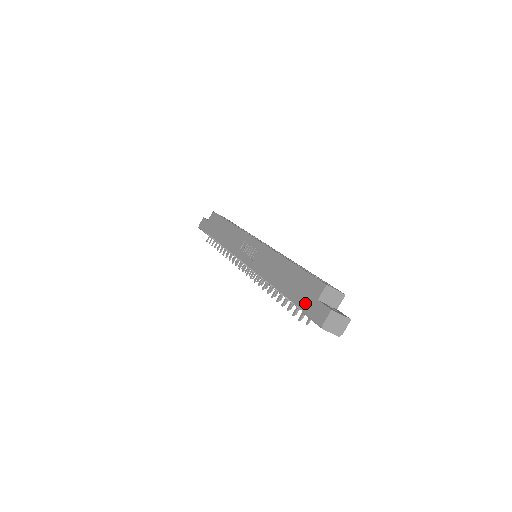
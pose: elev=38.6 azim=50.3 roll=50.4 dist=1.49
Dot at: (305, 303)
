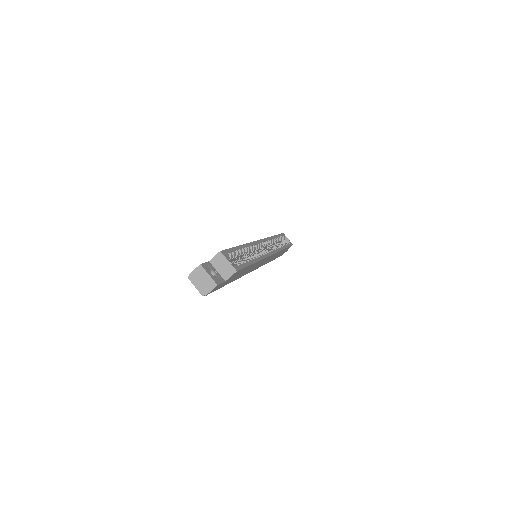
Dot at: occluded
